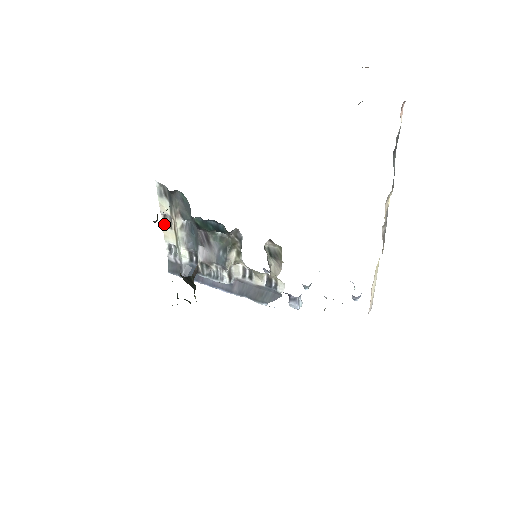
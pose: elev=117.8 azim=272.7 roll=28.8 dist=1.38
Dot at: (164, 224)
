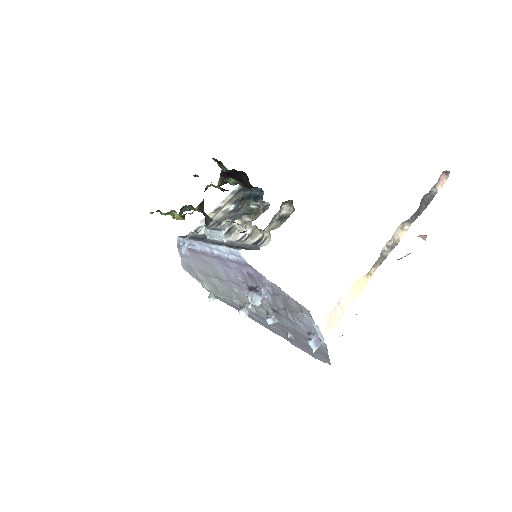
Dot at: (213, 212)
